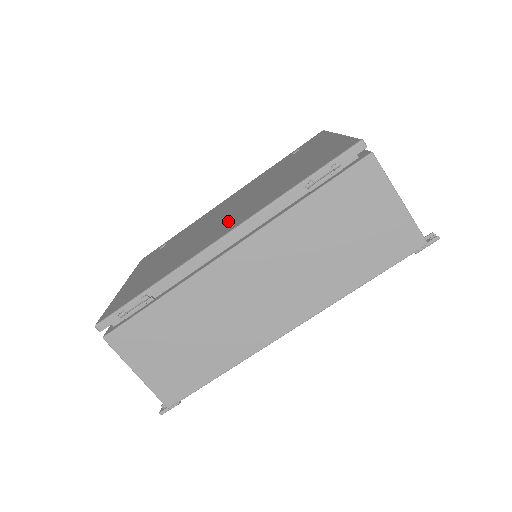
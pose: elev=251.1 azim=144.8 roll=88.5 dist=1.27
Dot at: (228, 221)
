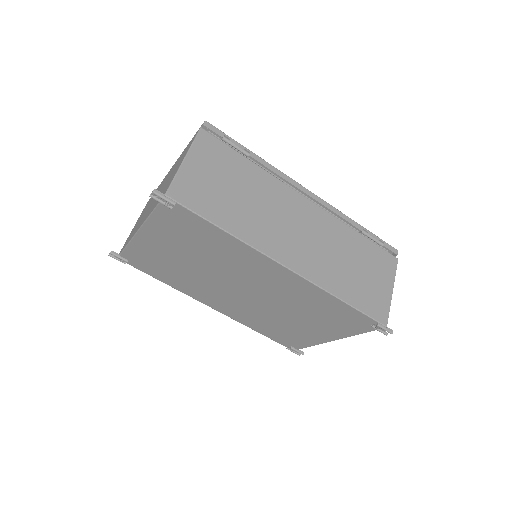
Dot at: occluded
